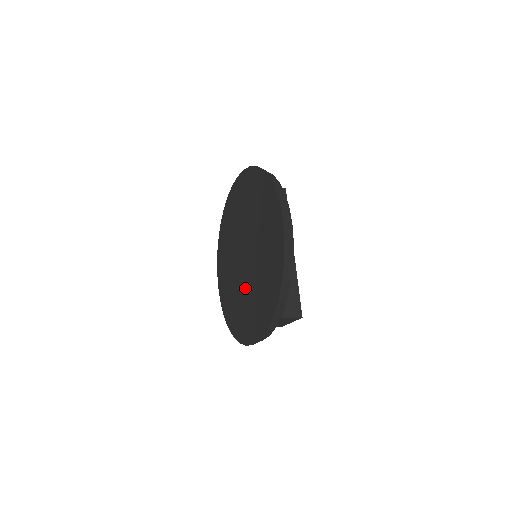
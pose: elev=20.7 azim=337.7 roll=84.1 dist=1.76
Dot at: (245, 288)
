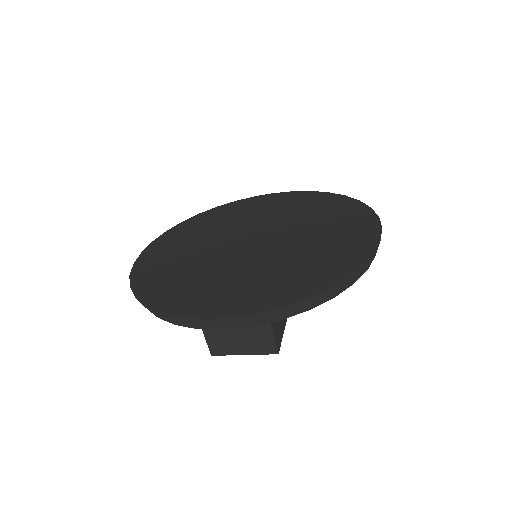
Dot at: (233, 264)
